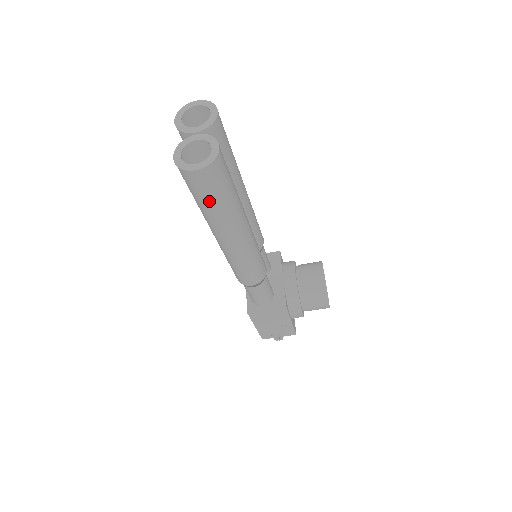
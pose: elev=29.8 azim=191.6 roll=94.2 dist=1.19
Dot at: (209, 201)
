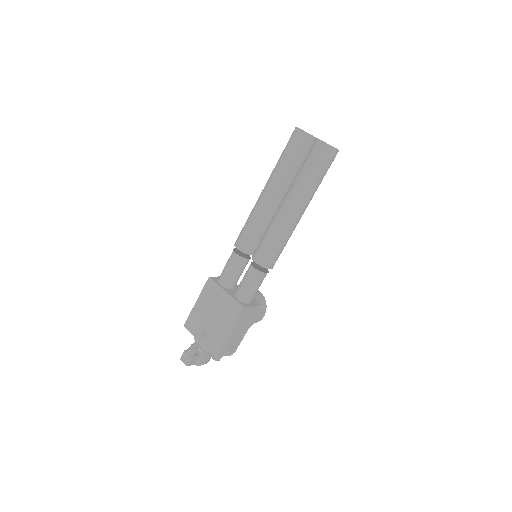
Dot at: (323, 174)
